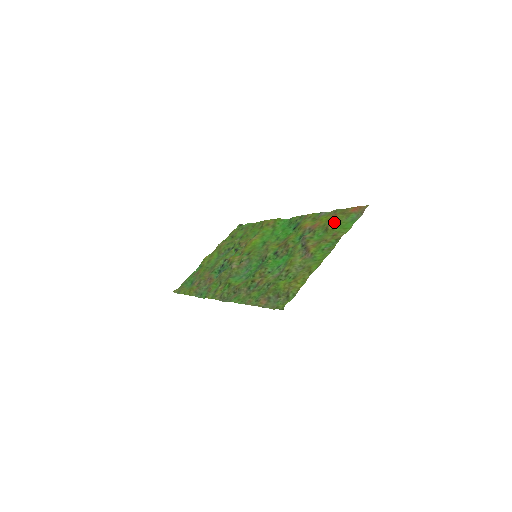
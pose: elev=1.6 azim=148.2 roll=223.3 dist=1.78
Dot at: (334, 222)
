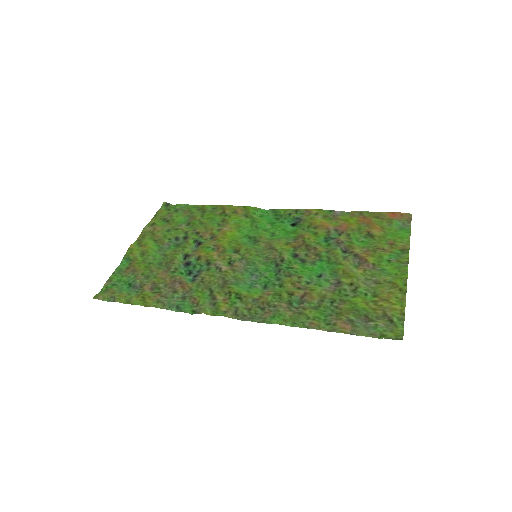
Dot at: (375, 227)
